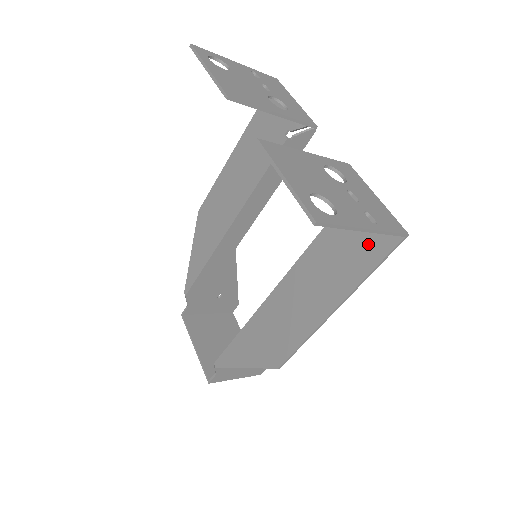
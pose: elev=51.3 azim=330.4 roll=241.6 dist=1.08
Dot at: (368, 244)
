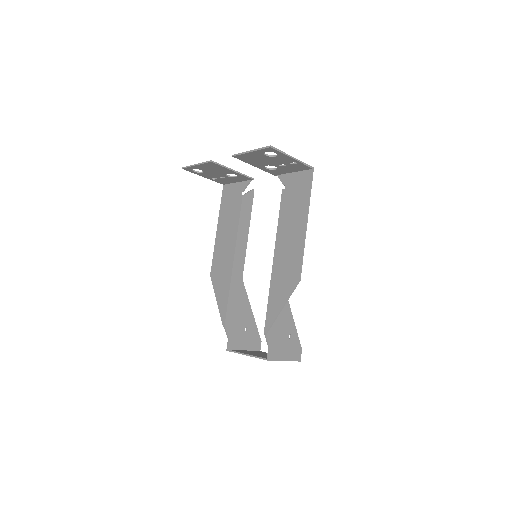
Dot at: (302, 186)
